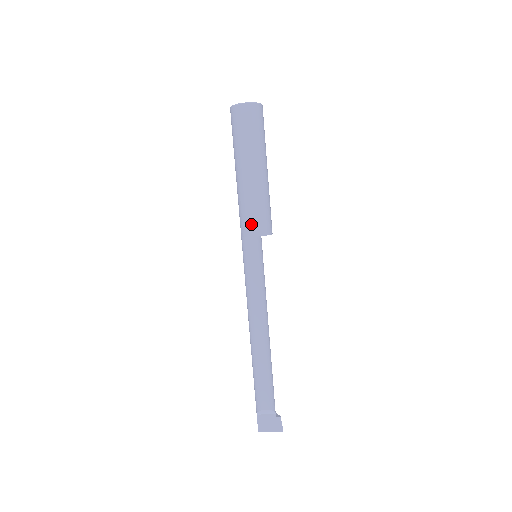
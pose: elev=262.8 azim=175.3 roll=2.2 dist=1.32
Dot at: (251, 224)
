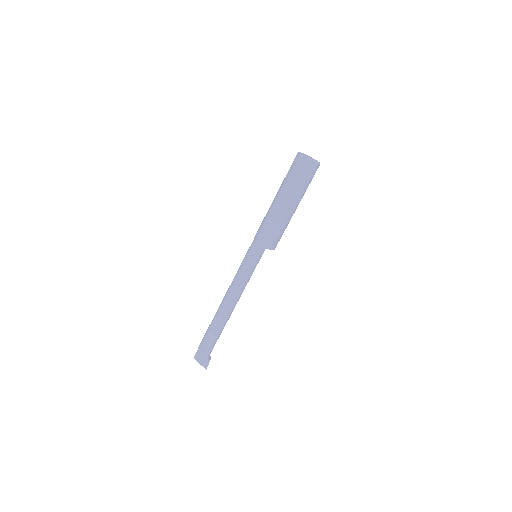
Dot at: (261, 235)
